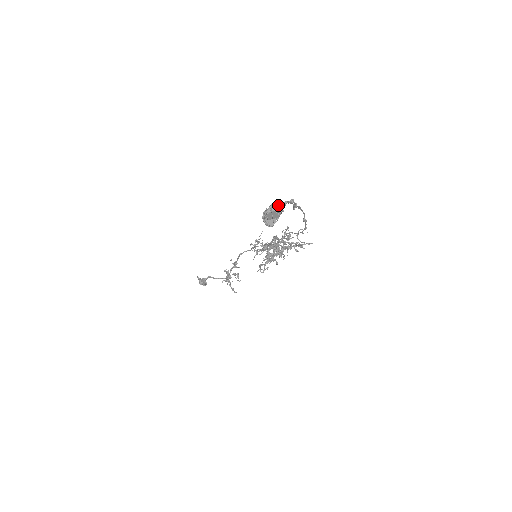
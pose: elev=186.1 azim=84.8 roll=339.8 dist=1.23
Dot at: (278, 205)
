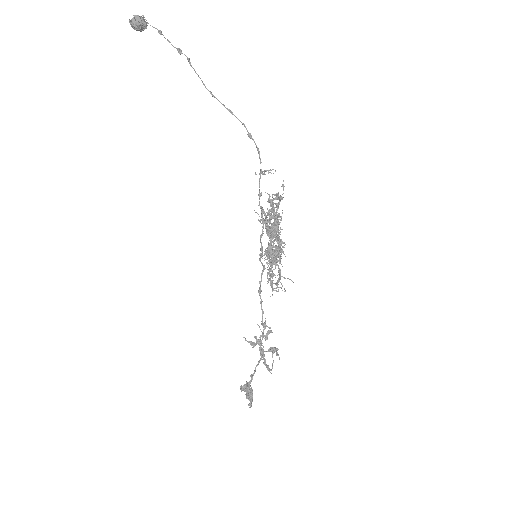
Dot at: occluded
